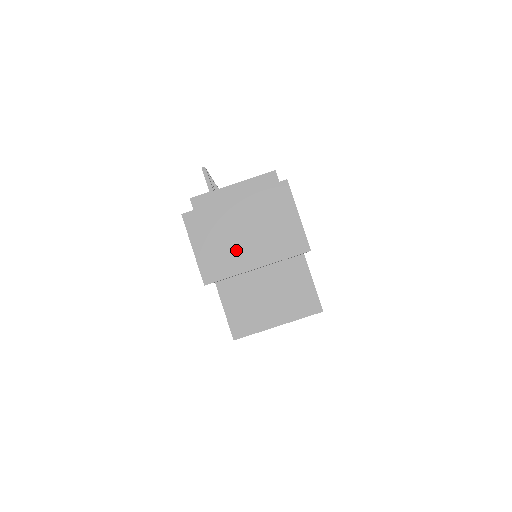
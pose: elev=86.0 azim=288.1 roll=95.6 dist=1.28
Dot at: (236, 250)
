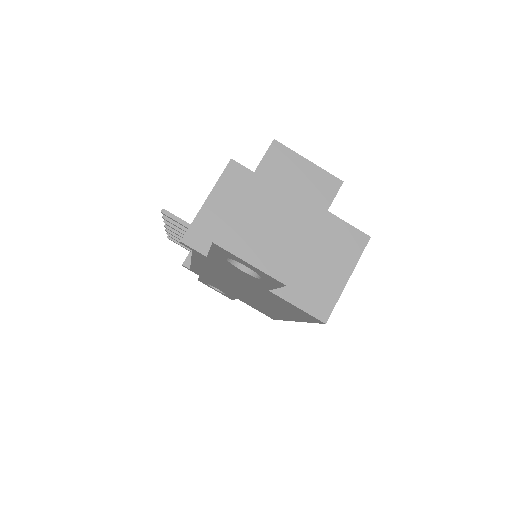
Dot at: (286, 233)
